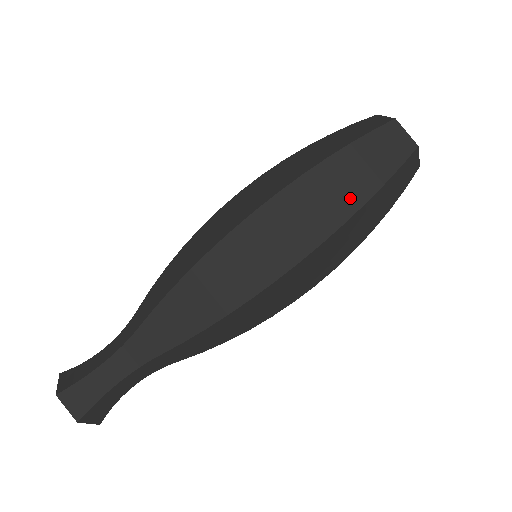
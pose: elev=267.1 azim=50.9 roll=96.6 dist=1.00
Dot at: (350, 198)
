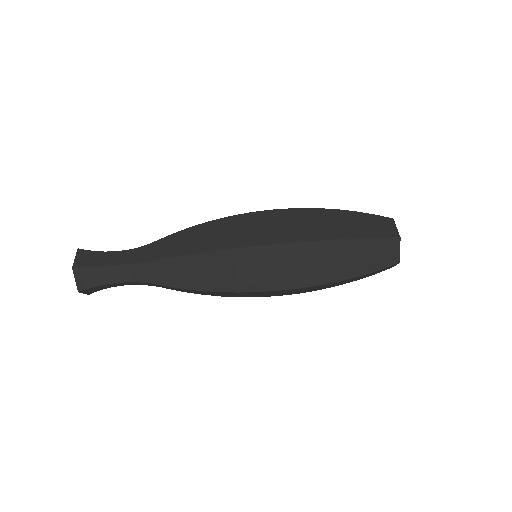
Dot at: (338, 272)
